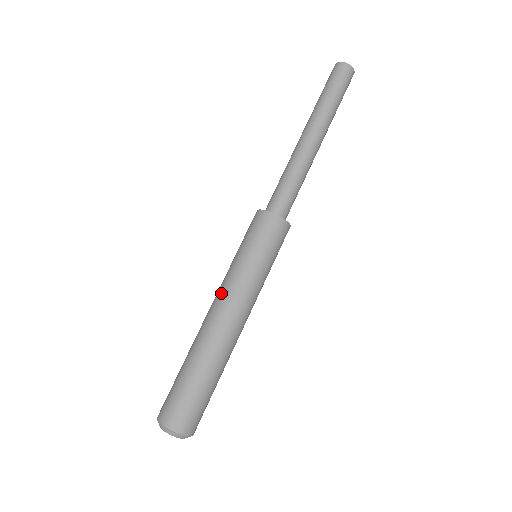
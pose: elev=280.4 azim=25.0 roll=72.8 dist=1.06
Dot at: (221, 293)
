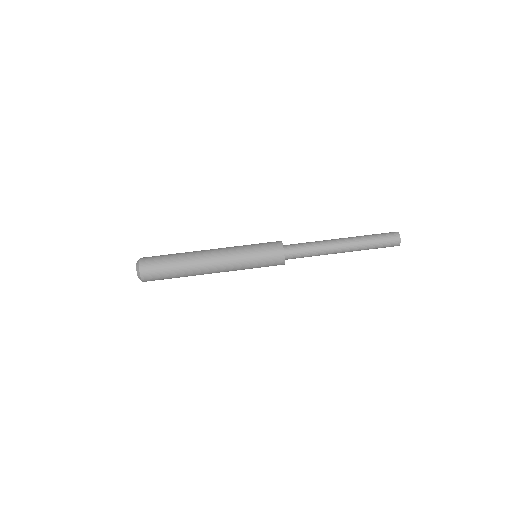
Dot at: (224, 258)
